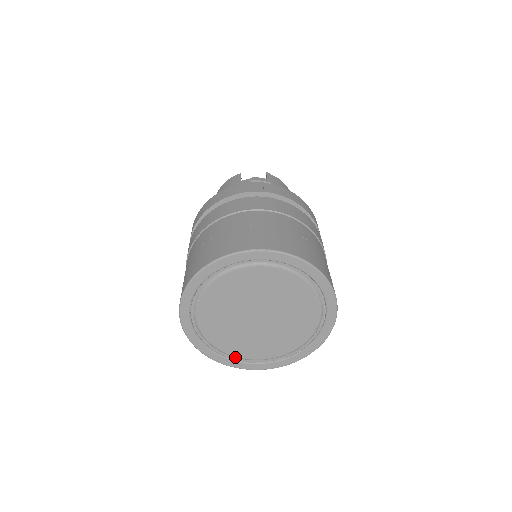
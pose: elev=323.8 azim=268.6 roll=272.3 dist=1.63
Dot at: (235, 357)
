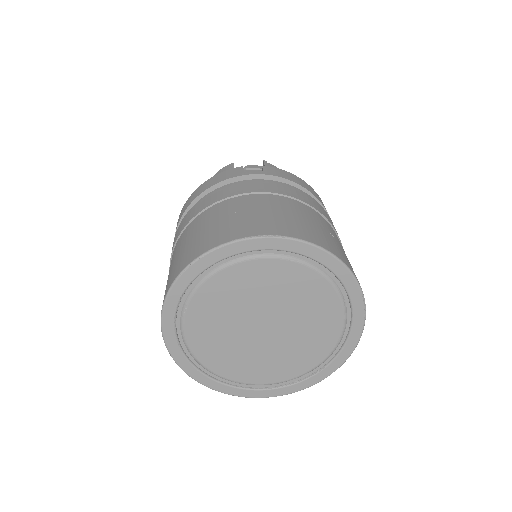
Dot at: (235, 382)
